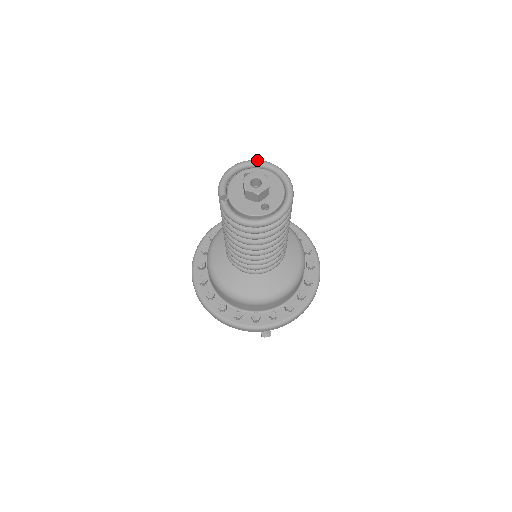
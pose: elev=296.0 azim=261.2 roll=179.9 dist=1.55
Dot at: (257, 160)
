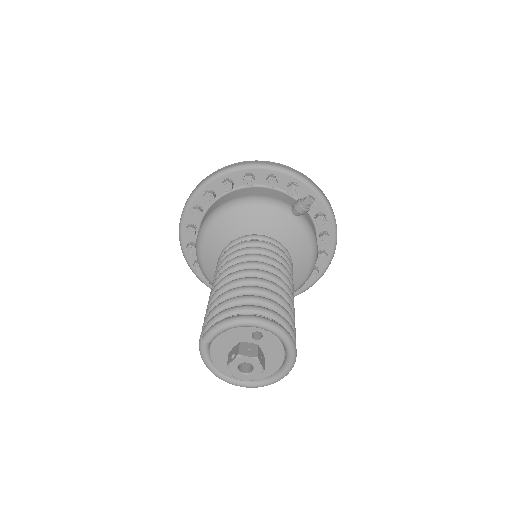
Dot at: (283, 335)
